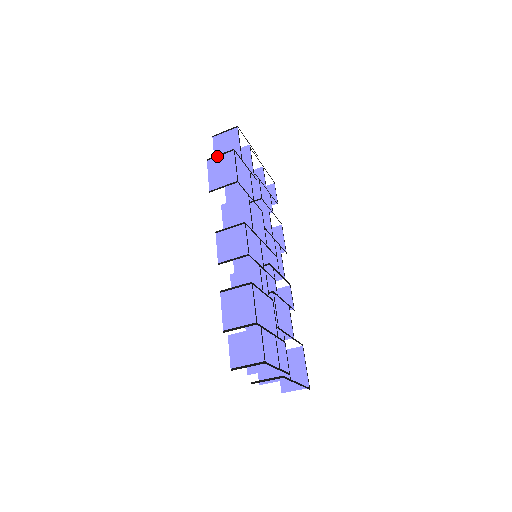
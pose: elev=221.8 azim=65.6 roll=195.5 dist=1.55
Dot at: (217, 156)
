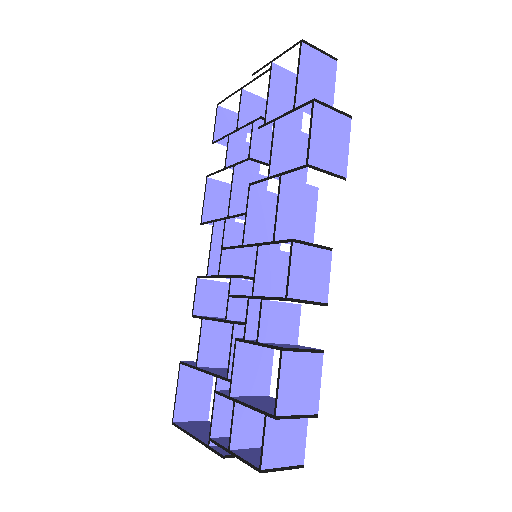
Dot at: (330, 107)
